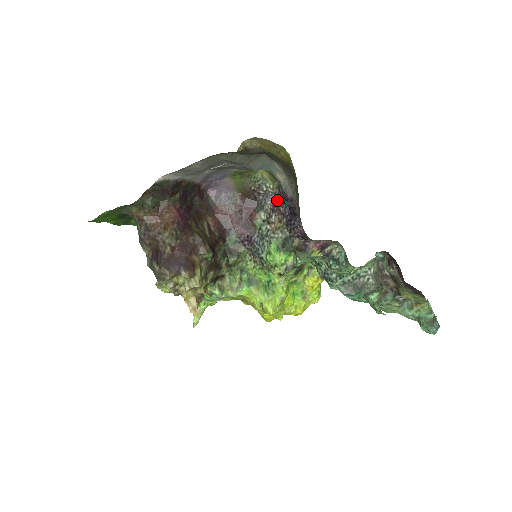
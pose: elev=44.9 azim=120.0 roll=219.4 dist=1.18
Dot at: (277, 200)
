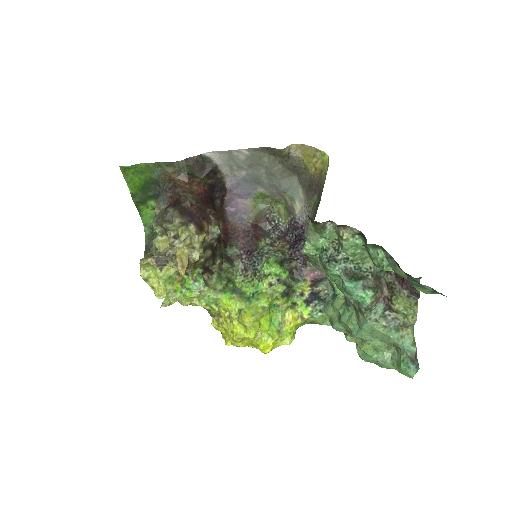
Dot at: (285, 233)
